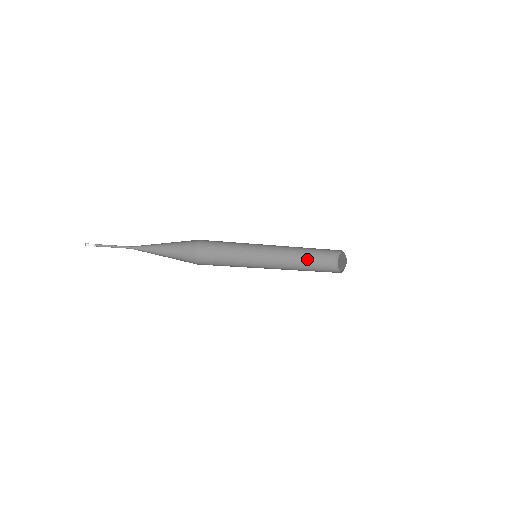
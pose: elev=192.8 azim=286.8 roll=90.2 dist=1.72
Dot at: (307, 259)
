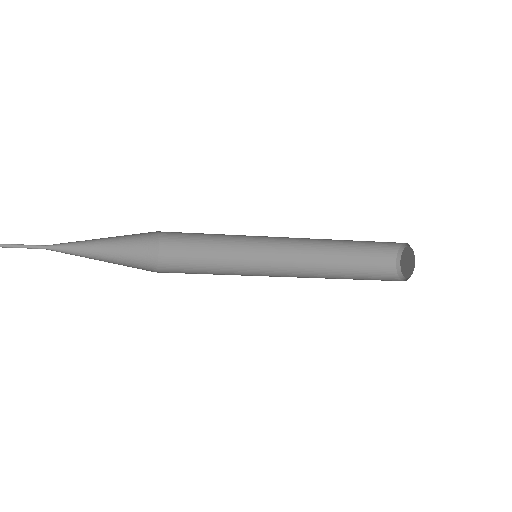
Dot at: (347, 262)
